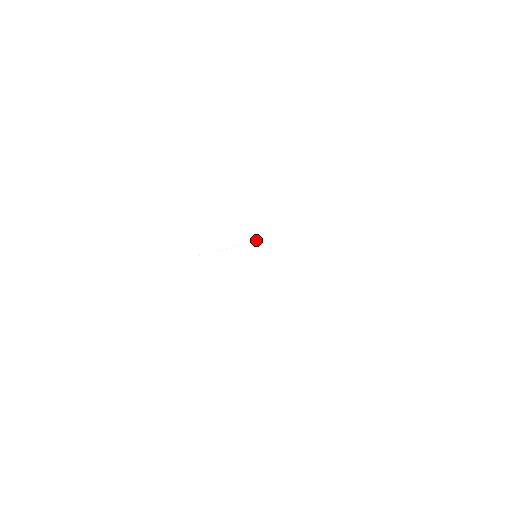
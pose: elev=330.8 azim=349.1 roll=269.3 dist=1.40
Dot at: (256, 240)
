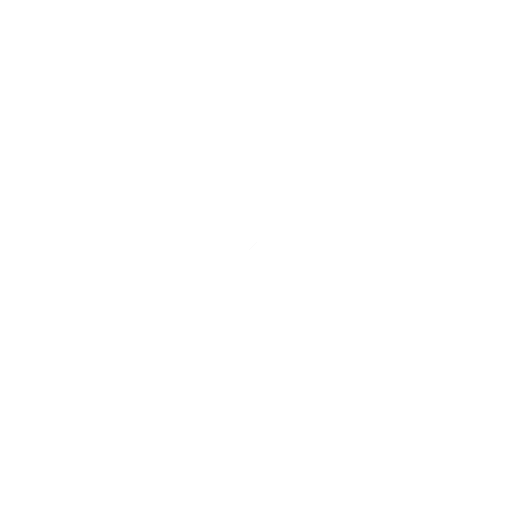
Dot at: (254, 244)
